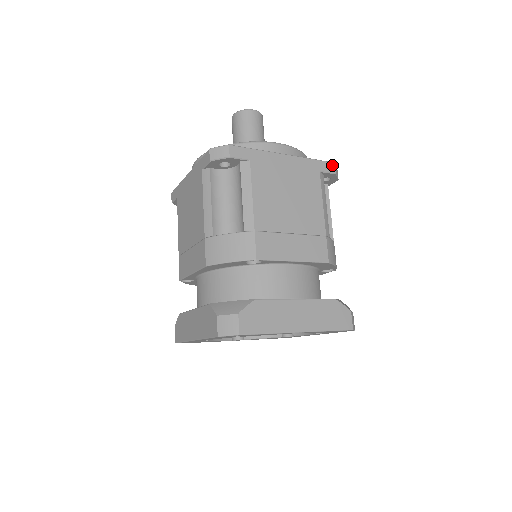
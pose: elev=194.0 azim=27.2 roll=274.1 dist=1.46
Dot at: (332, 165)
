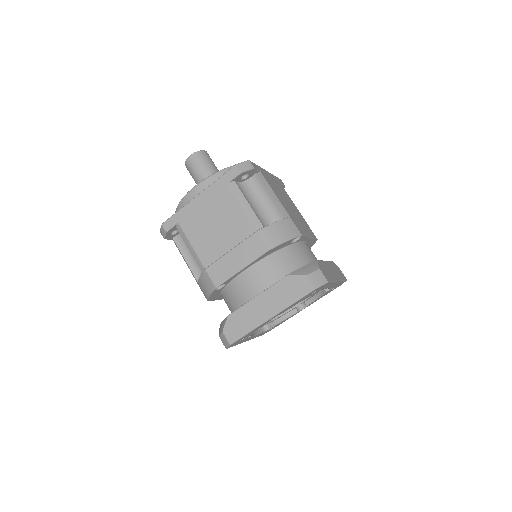
Dot at: (234, 169)
